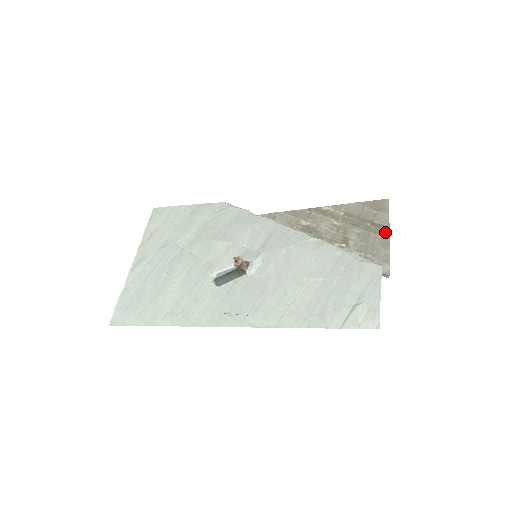
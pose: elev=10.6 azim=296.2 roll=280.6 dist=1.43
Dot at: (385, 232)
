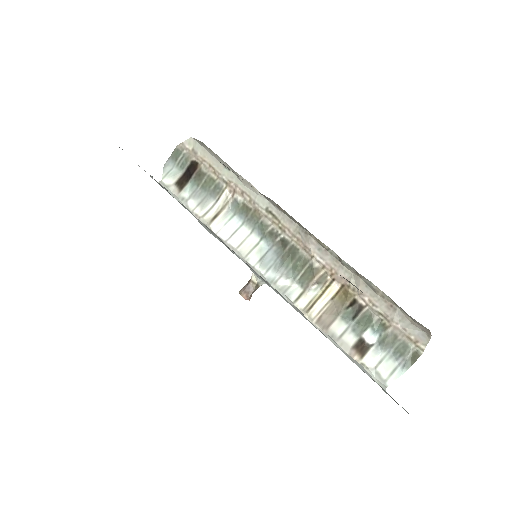
Dot at: occluded
